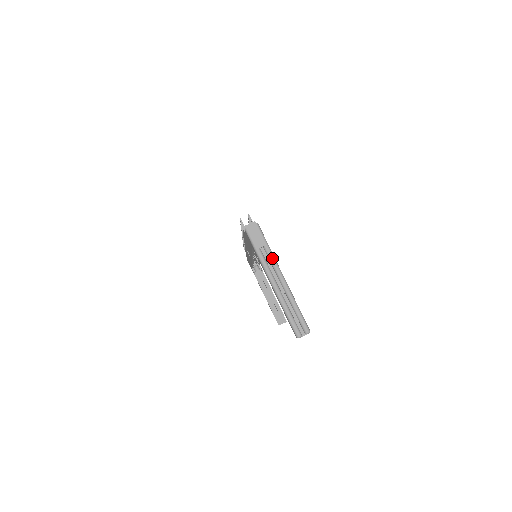
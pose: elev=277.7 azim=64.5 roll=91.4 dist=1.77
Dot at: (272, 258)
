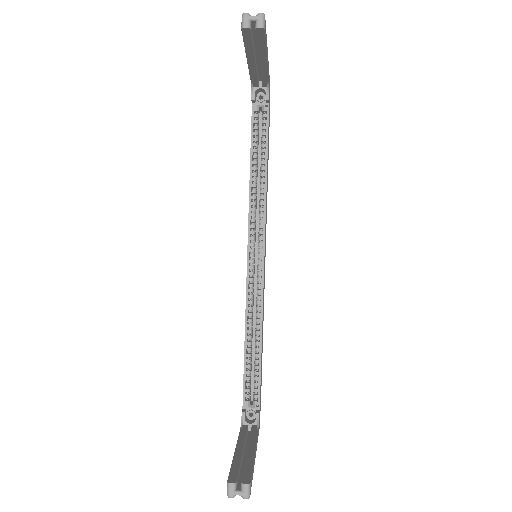
Dot at: occluded
